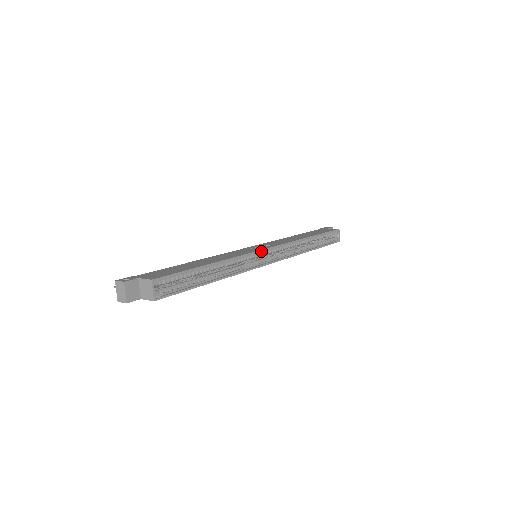
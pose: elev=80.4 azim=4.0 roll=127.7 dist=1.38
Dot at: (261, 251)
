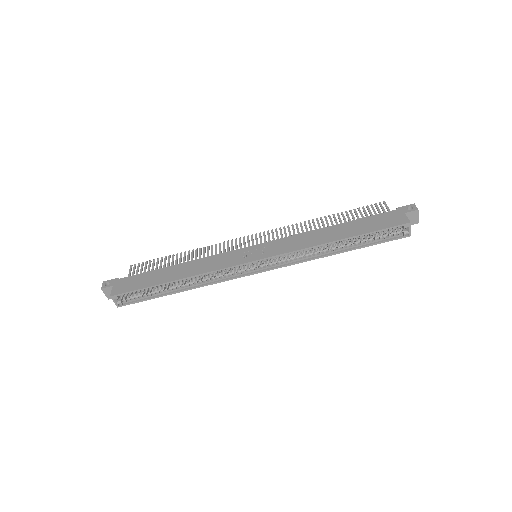
Dot at: (241, 265)
